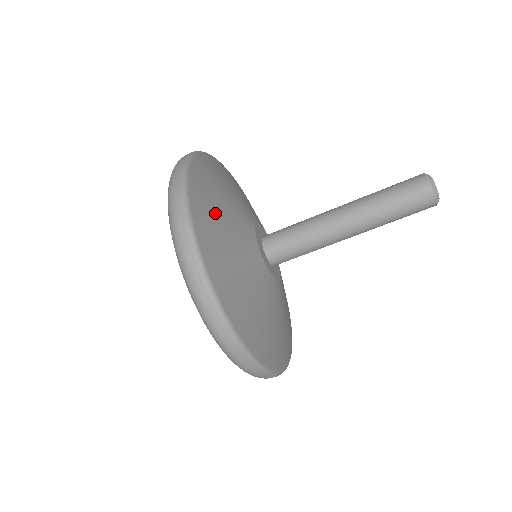
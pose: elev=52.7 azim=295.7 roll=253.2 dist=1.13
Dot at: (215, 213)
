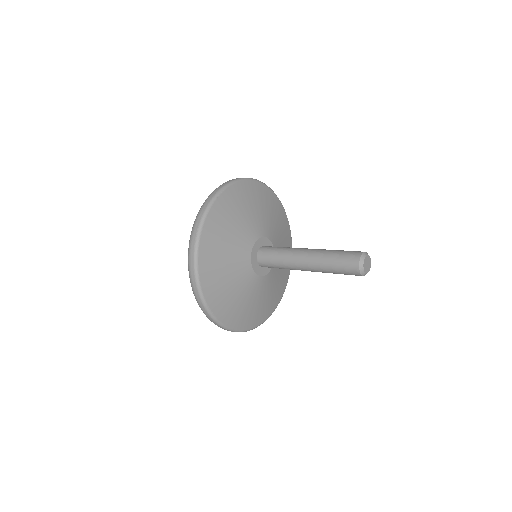
Dot at: (238, 308)
